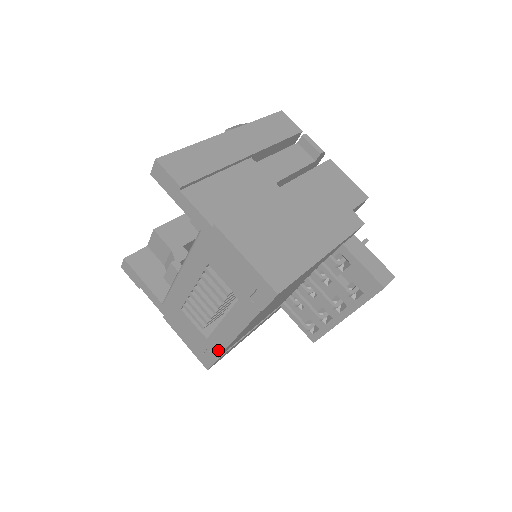
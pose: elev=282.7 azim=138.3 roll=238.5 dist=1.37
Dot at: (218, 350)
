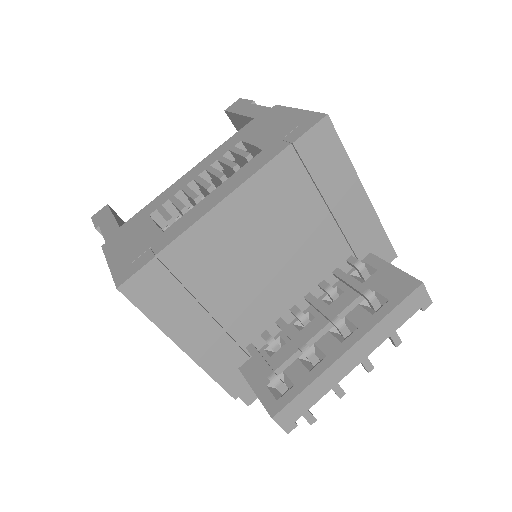
Dot at: (173, 237)
